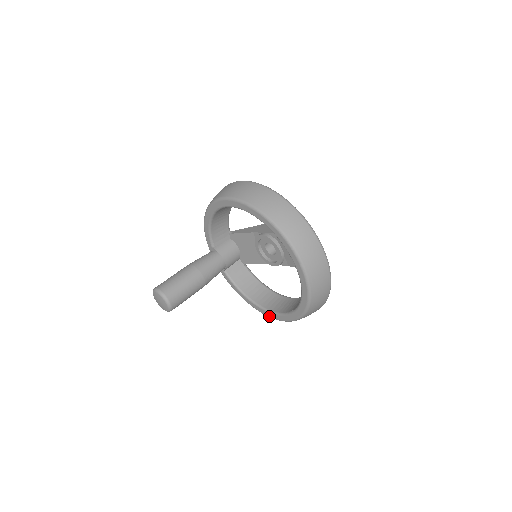
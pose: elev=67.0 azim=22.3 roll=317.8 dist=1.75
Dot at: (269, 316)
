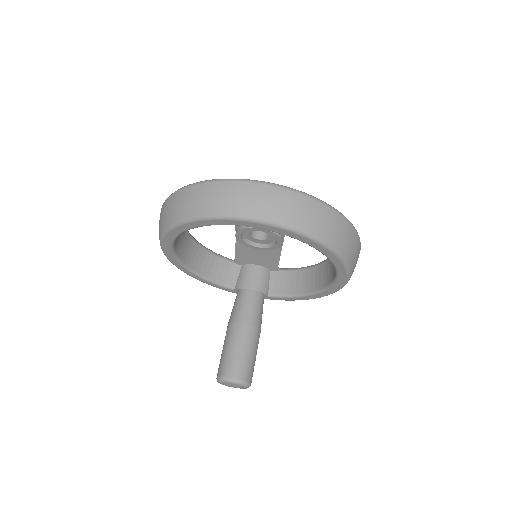
Dot at: (338, 289)
